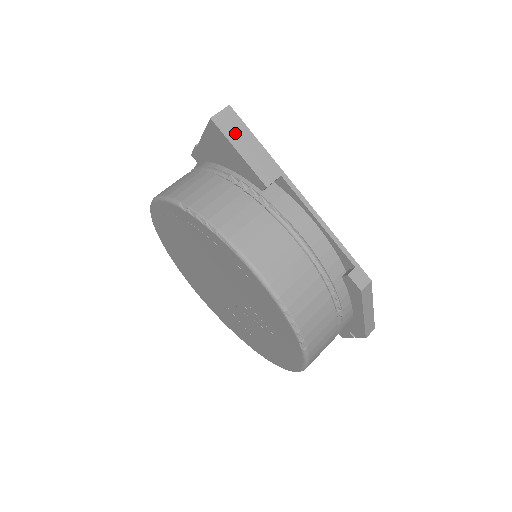
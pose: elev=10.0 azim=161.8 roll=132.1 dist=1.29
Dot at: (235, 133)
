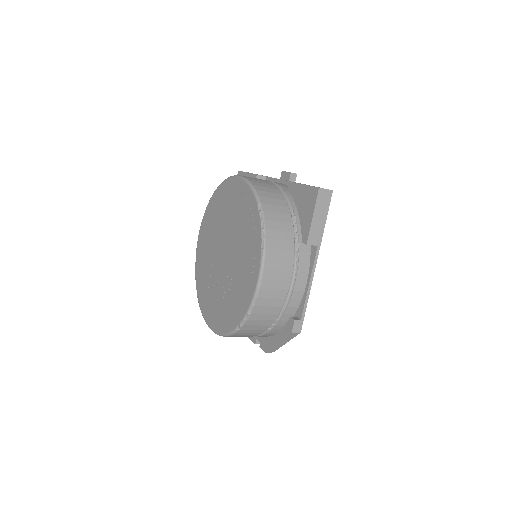
Dot at: (321, 206)
